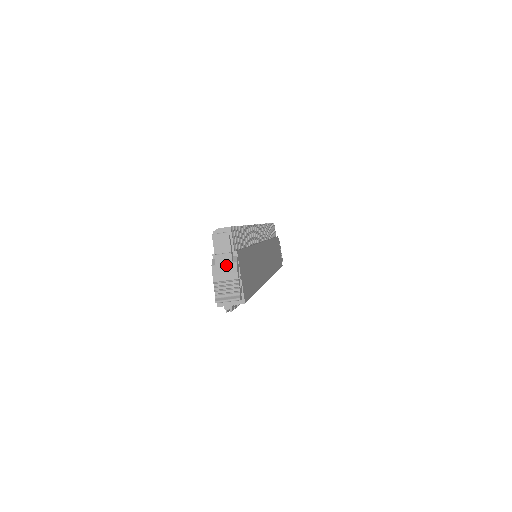
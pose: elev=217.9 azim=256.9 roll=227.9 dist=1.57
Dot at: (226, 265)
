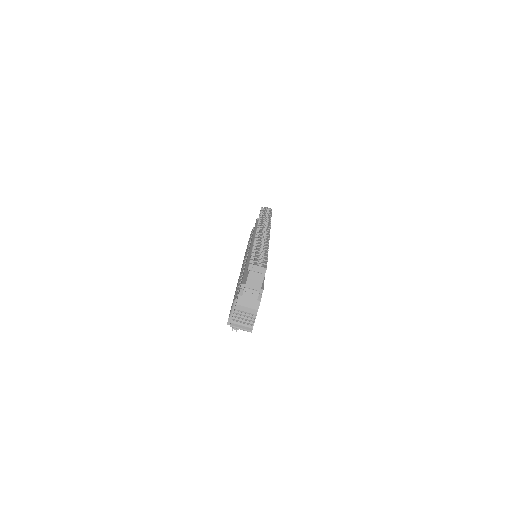
Dot at: (251, 300)
